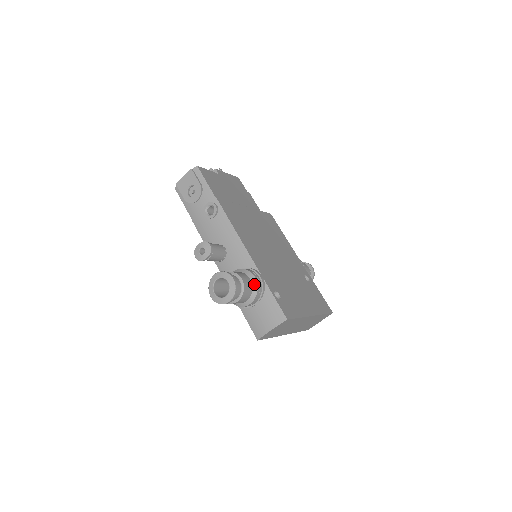
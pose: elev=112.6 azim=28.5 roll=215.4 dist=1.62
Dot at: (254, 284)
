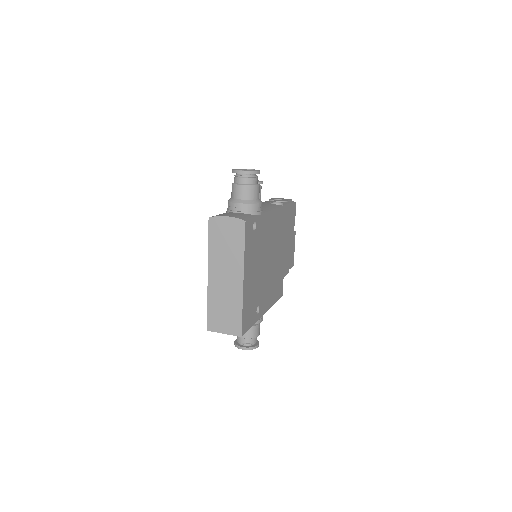
Dot at: (257, 201)
